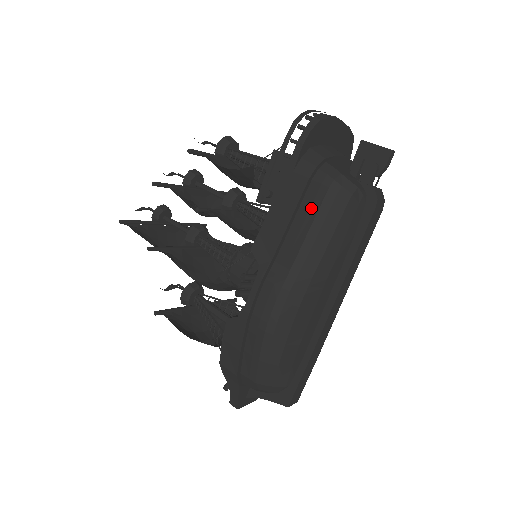
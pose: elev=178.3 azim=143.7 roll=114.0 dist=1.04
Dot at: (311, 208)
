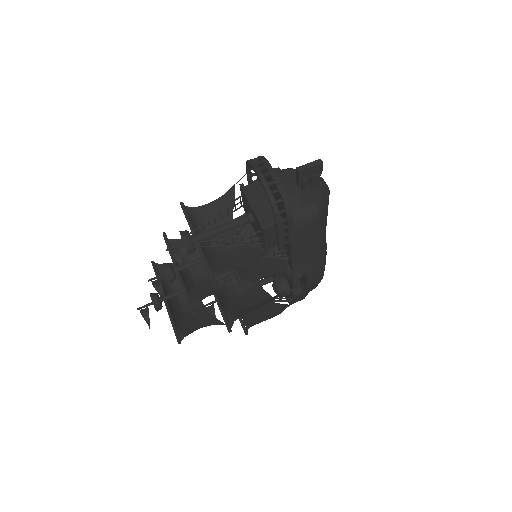
Dot at: (314, 232)
